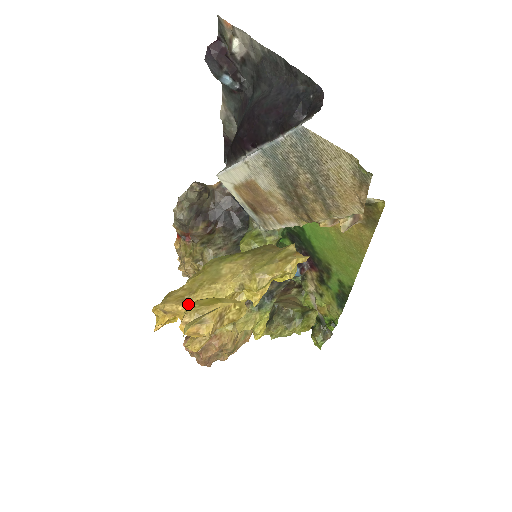
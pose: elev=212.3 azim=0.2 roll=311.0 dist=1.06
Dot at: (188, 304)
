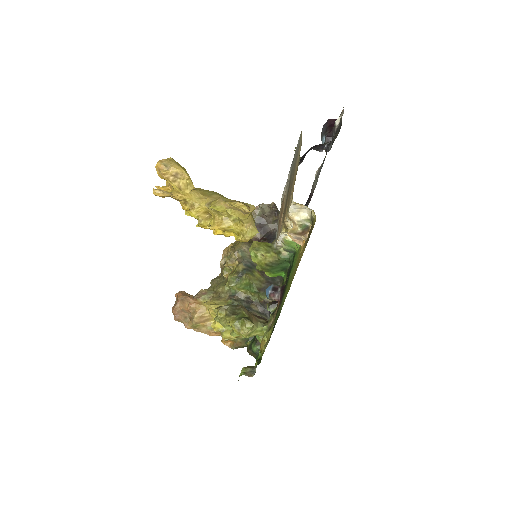
Dot at: (172, 158)
